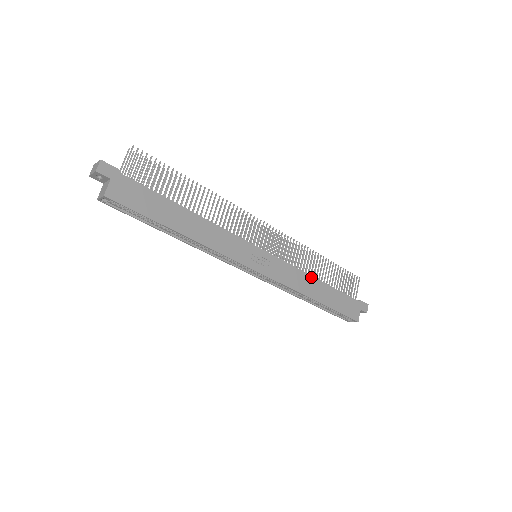
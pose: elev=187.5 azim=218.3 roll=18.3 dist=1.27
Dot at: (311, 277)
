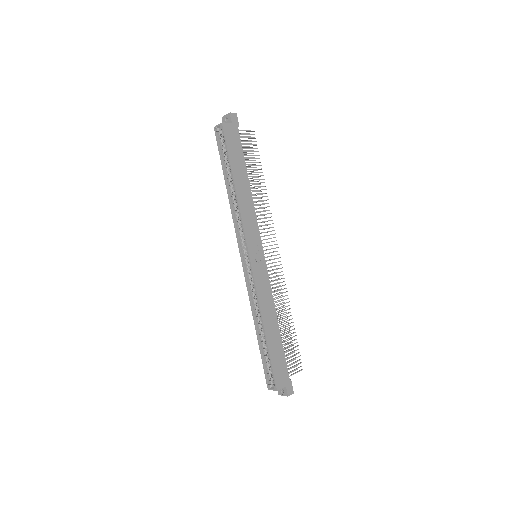
Dot at: (275, 313)
